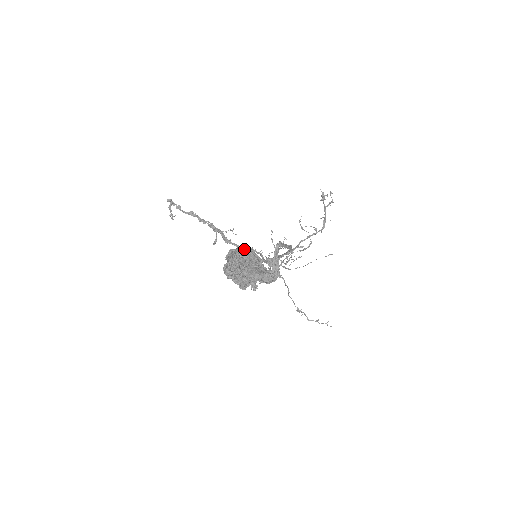
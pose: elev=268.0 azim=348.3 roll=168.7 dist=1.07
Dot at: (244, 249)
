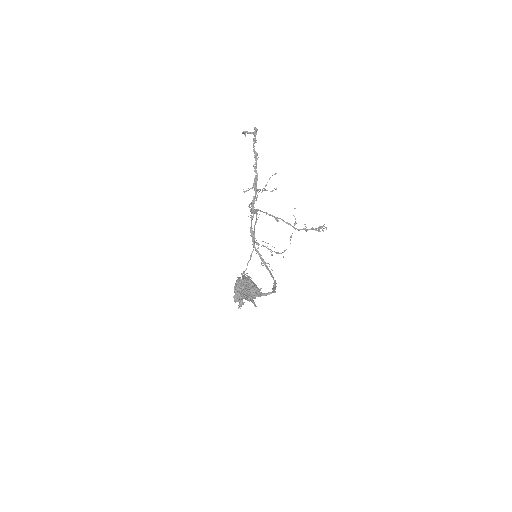
Dot at: occluded
